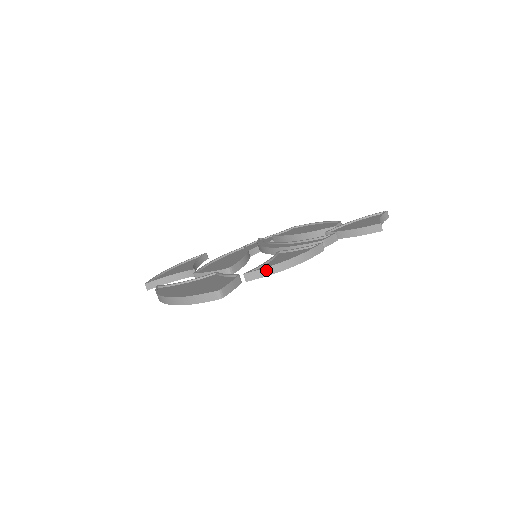
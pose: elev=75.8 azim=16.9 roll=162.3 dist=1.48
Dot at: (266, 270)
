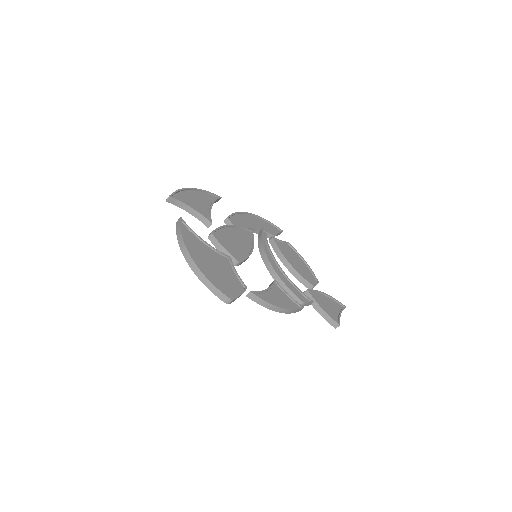
Dot at: (264, 302)
